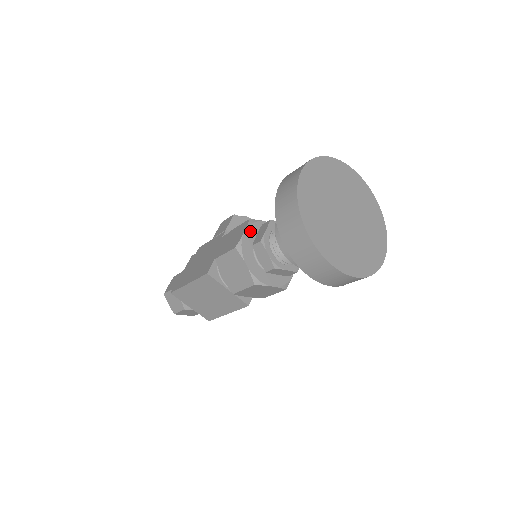
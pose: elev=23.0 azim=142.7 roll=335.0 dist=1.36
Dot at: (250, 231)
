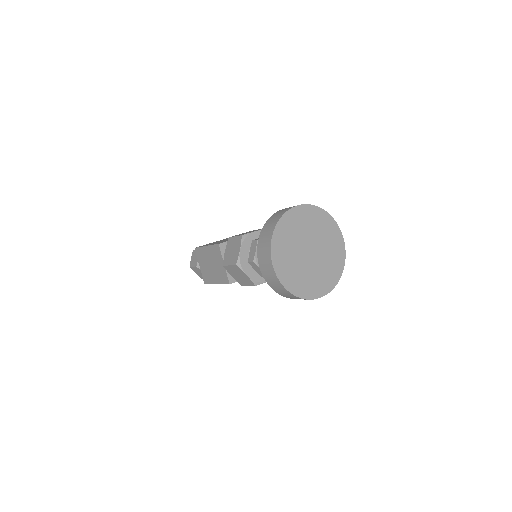
Dot at: occluded
